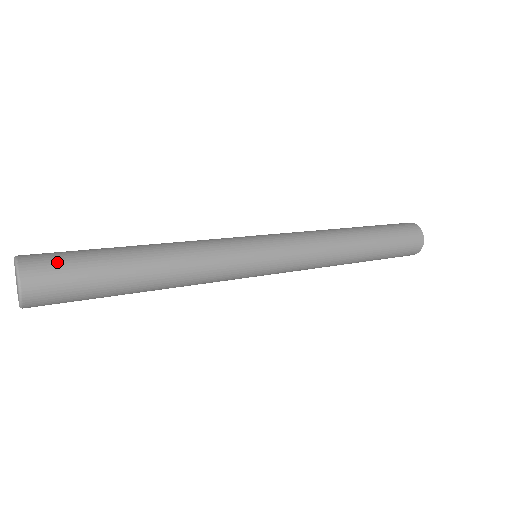
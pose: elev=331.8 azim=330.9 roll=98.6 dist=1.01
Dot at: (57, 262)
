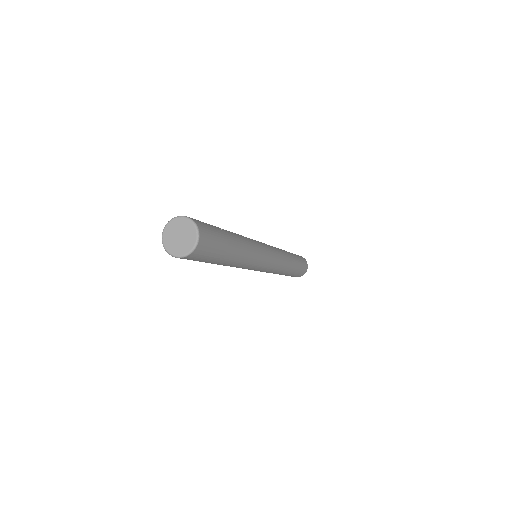
Dot at: (206, 224)
